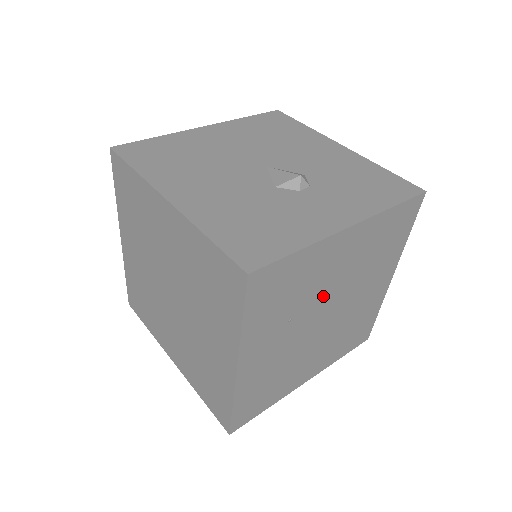
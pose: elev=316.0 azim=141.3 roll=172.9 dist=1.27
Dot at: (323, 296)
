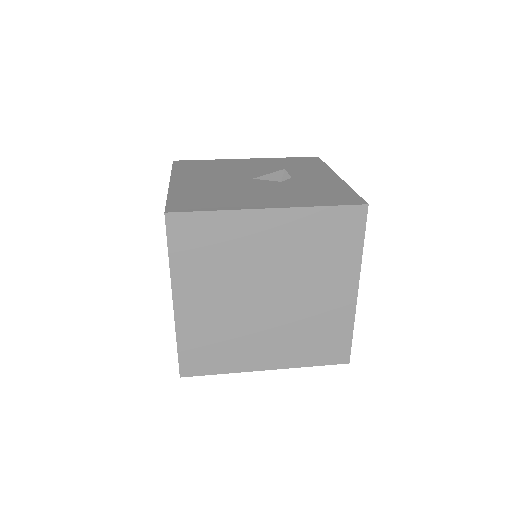
Dot at: occluded
